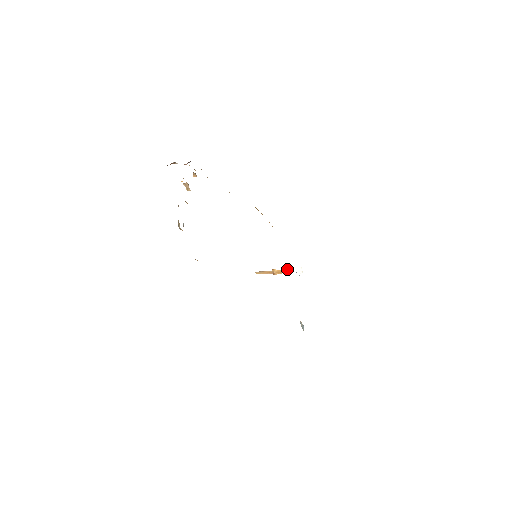
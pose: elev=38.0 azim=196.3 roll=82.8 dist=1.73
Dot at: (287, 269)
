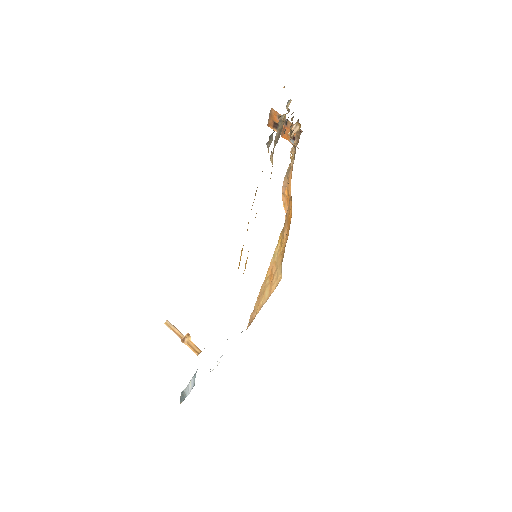
Dot at: occluded
